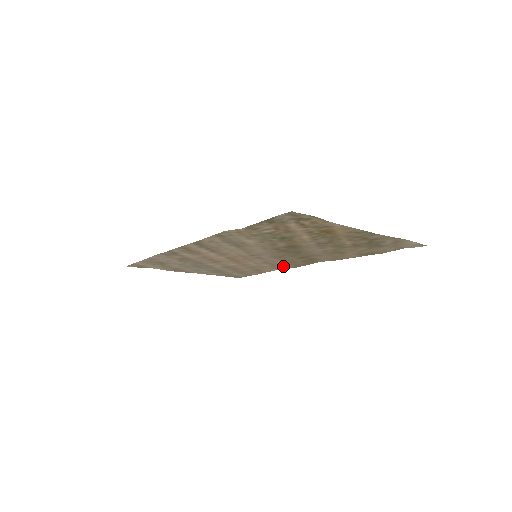
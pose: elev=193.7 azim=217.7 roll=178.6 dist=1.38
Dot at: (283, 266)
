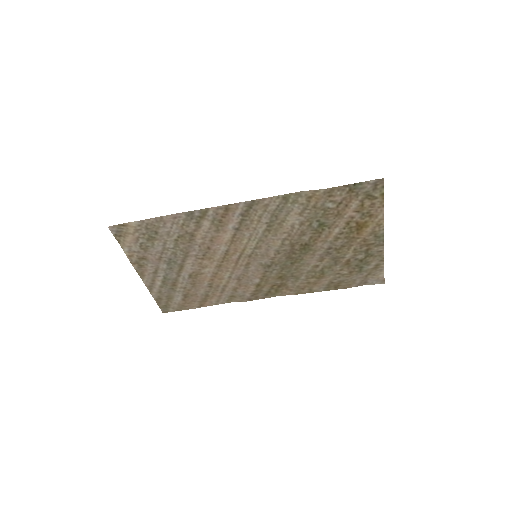
Dot at: (242, 293)
